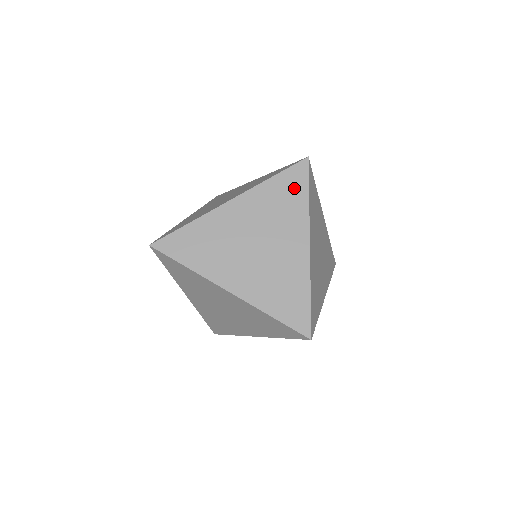
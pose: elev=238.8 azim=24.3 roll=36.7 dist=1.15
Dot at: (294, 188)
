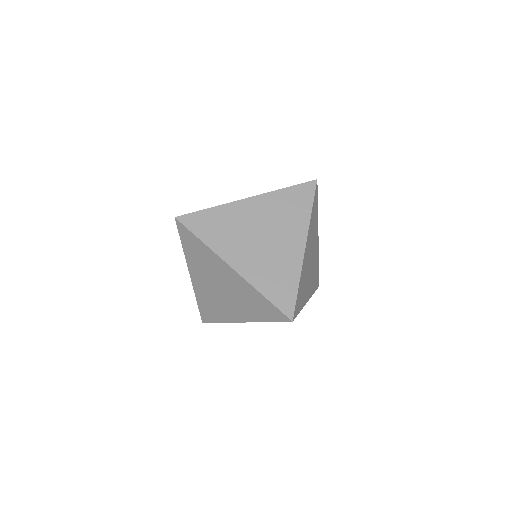
Dot at: (301, 200)
